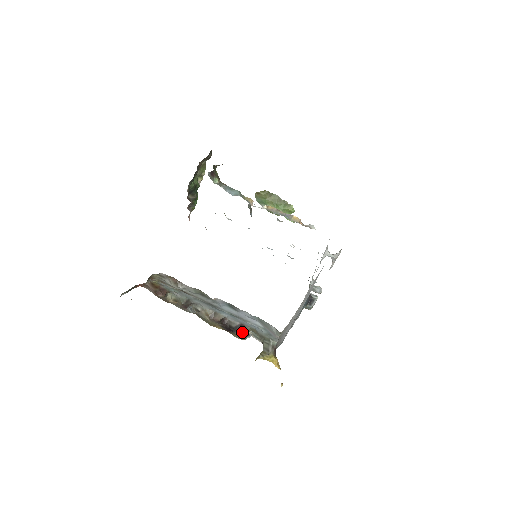
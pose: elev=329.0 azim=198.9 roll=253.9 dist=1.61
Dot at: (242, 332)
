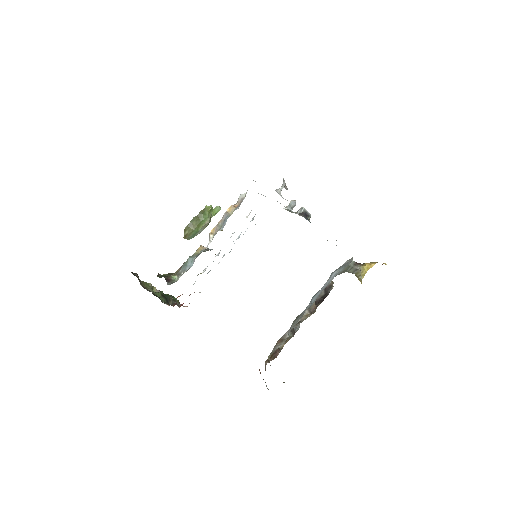
Dot at: (331, 288)
